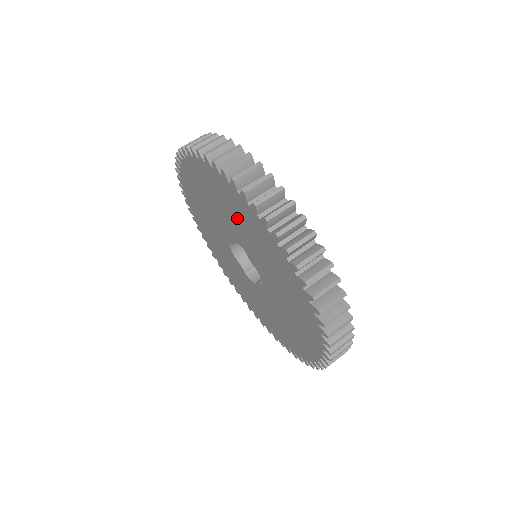
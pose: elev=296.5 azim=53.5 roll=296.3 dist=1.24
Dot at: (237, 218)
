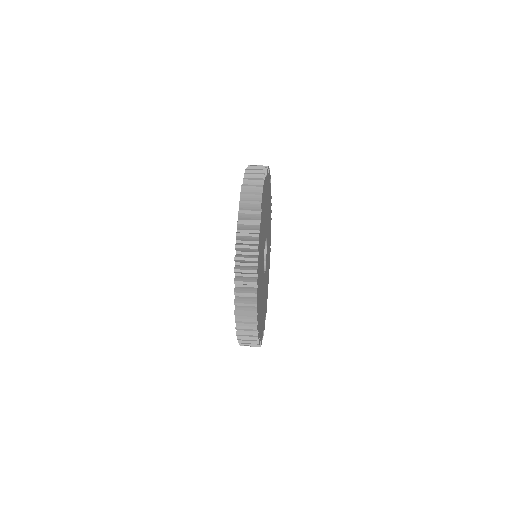
Dot at: occluded
